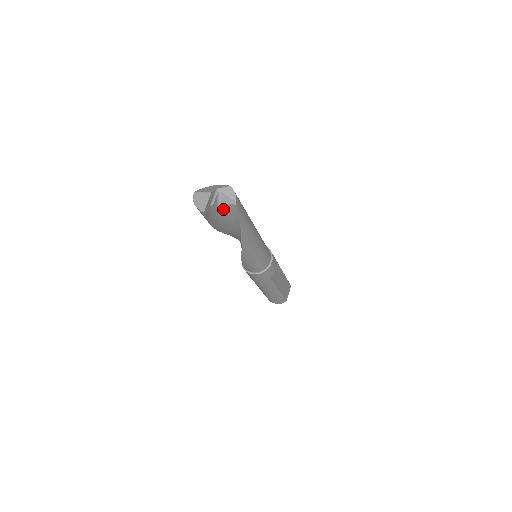
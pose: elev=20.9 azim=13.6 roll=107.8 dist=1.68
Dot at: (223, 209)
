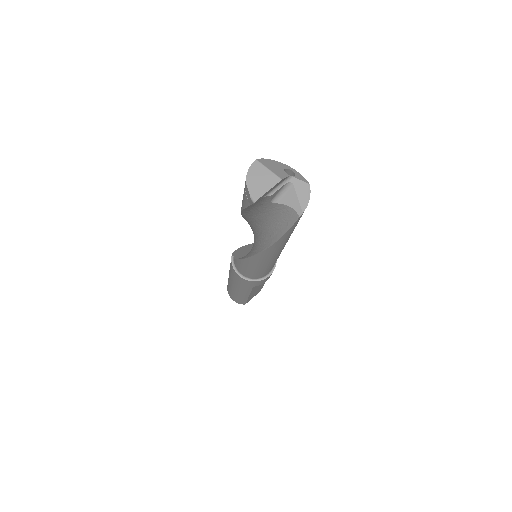
Dot at: (276, 206)
